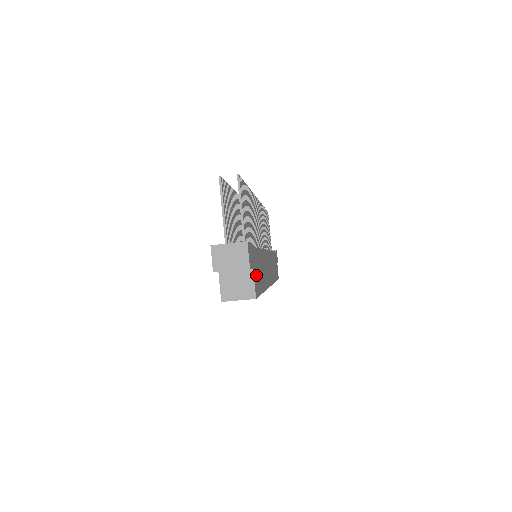
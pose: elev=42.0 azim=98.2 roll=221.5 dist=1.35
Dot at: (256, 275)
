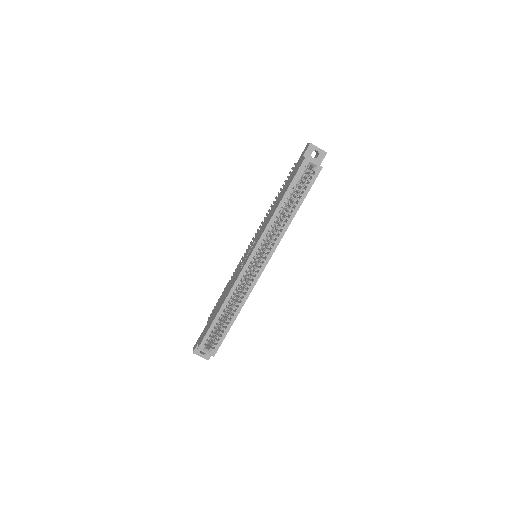
Dot at: occluded
